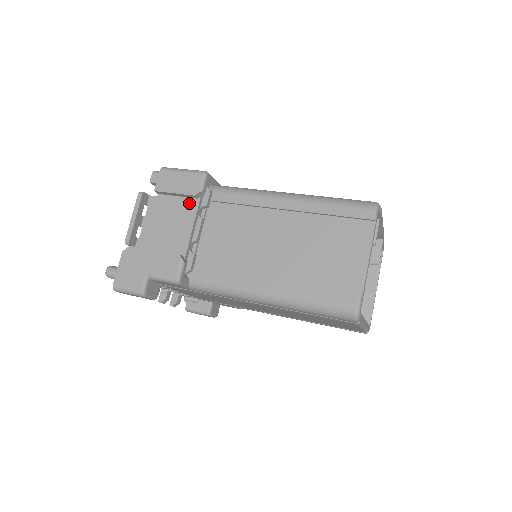
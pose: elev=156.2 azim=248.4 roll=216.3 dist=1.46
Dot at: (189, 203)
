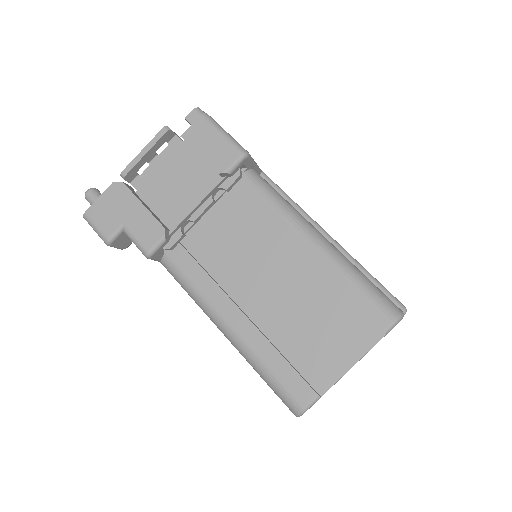
Dot at: (209, 175)
